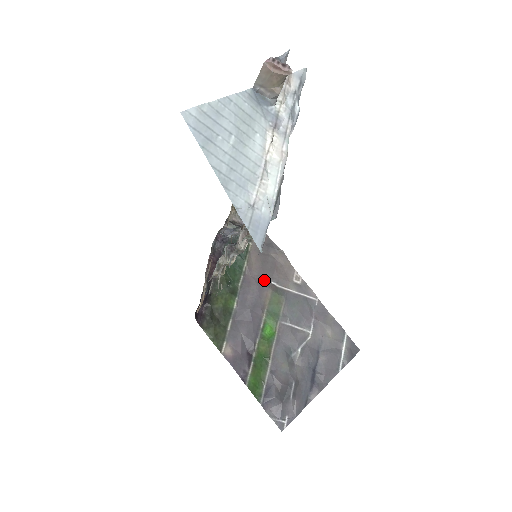
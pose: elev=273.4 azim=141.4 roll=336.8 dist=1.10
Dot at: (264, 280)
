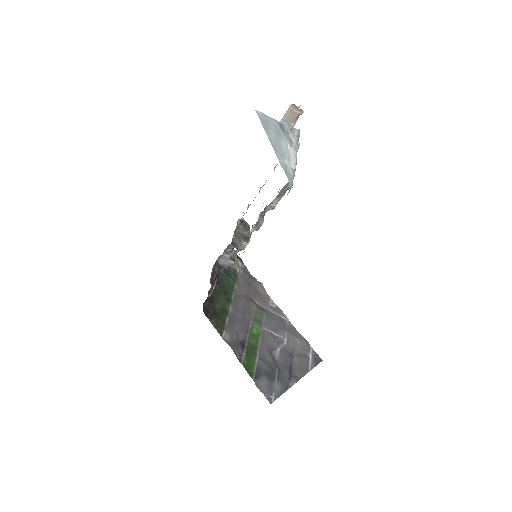
Dot at: (250, 298)
